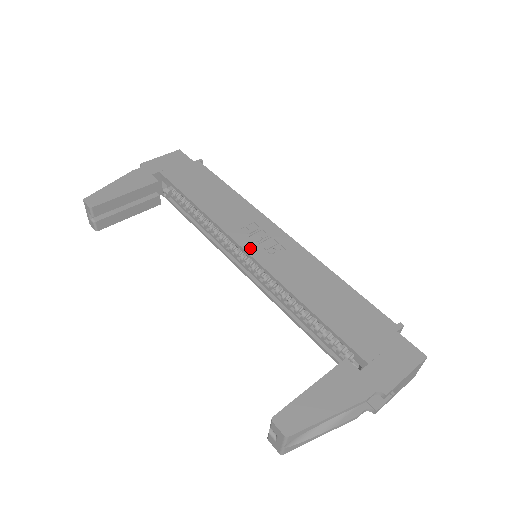
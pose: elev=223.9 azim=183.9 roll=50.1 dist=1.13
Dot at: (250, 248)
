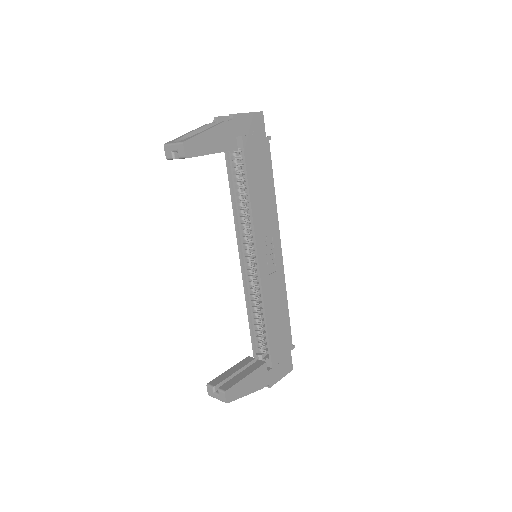
Dot at: (261, 260)
